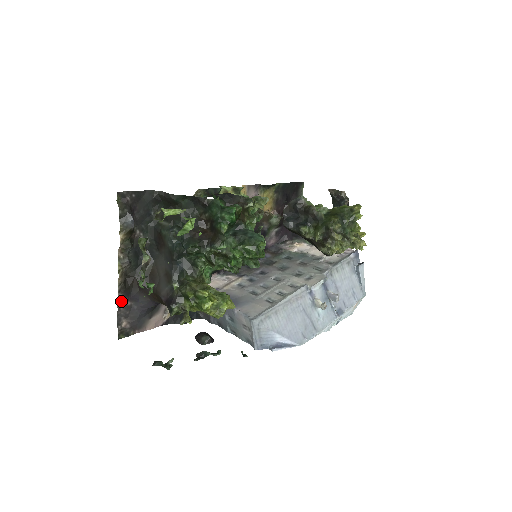
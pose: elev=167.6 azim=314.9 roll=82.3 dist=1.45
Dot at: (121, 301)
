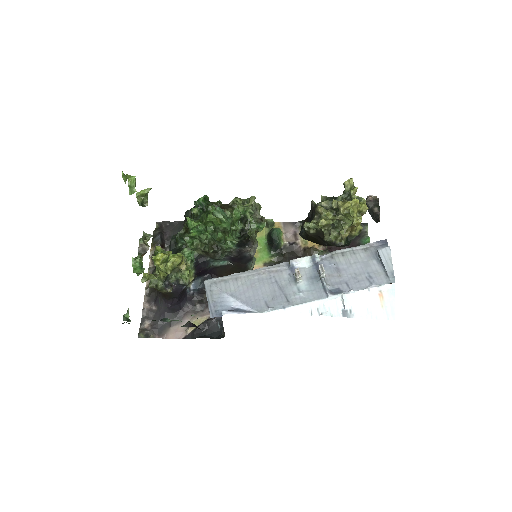
Dot at: (147, 303)
